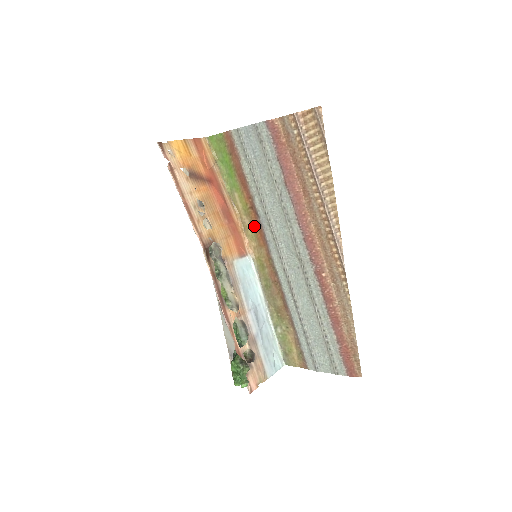
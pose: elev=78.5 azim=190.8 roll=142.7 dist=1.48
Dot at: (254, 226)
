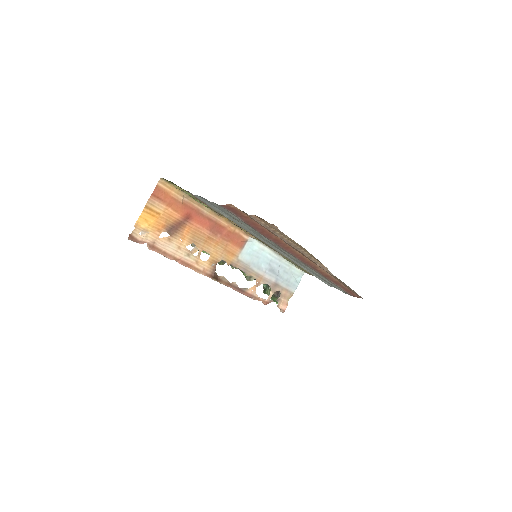
Dot at: occluded
